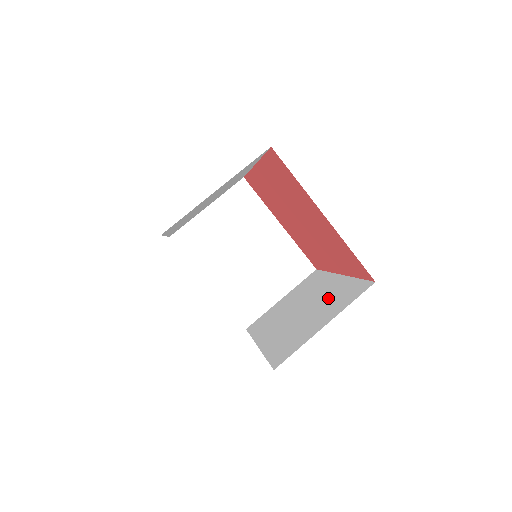
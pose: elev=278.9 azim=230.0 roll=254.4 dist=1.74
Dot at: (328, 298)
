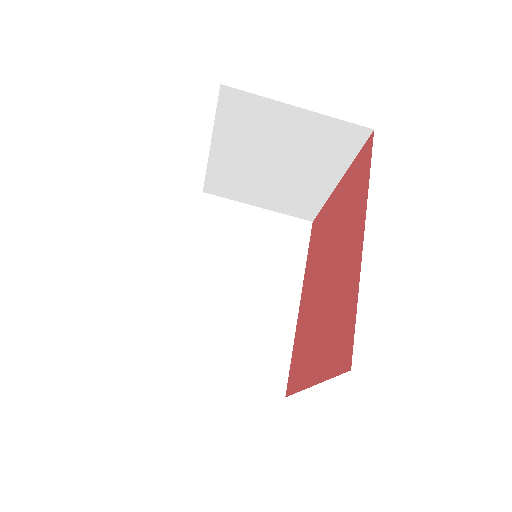
Dot at: (260, 330)
